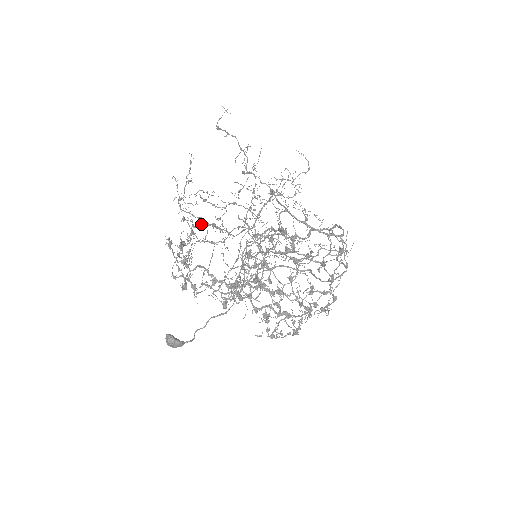
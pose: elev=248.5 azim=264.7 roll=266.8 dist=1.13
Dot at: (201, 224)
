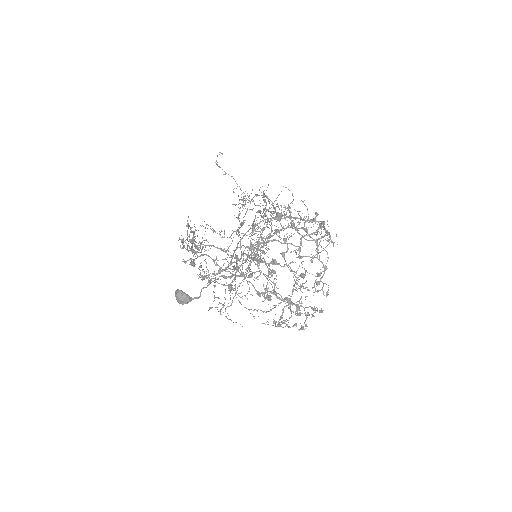
Dot at: (218, 283)
